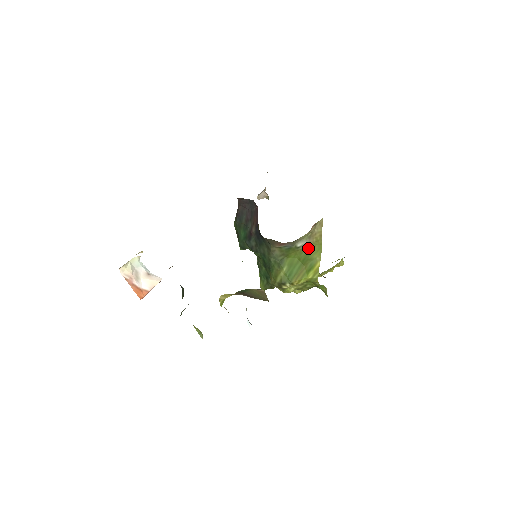
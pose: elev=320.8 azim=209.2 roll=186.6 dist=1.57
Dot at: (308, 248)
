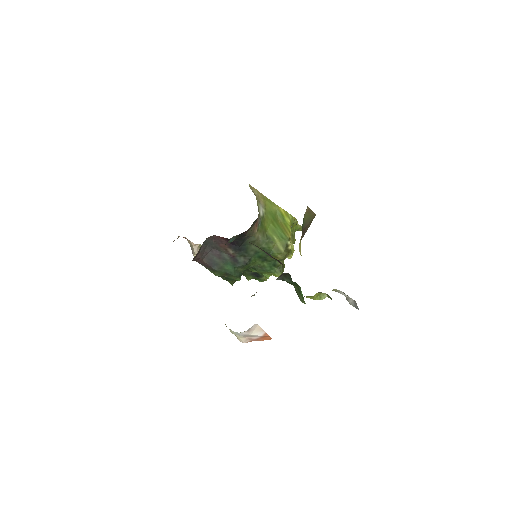
Dot at: (266, 210)
